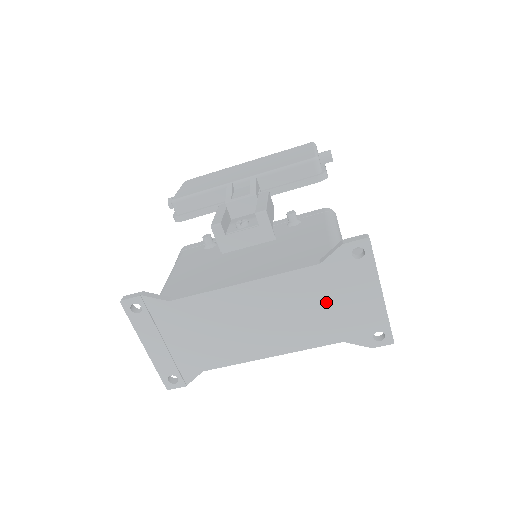
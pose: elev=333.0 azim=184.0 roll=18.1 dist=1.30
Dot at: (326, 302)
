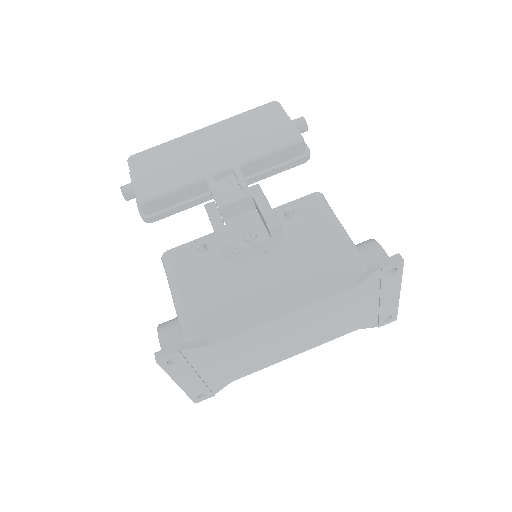
Dot at: (353, 309)
